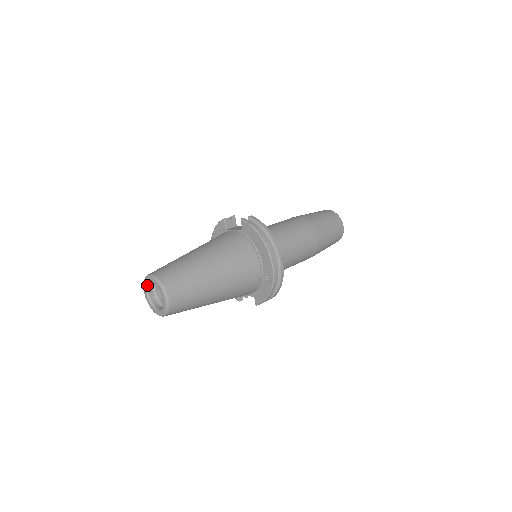
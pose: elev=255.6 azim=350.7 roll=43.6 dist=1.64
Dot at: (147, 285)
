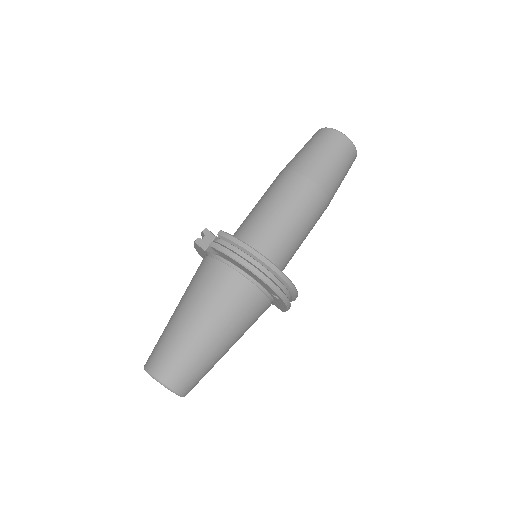
Dot at: occluded
